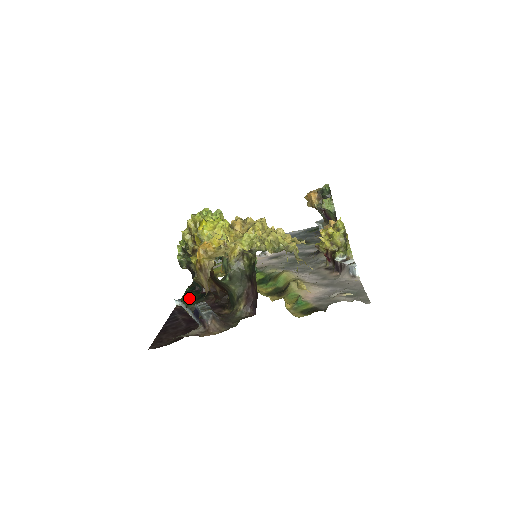
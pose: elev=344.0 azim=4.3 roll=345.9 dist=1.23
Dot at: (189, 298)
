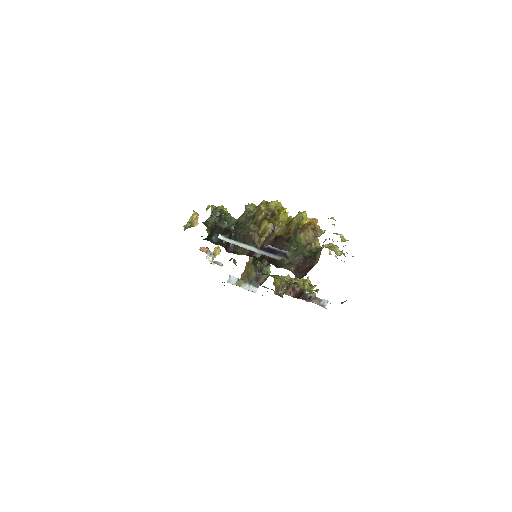
Dot at: occluded
